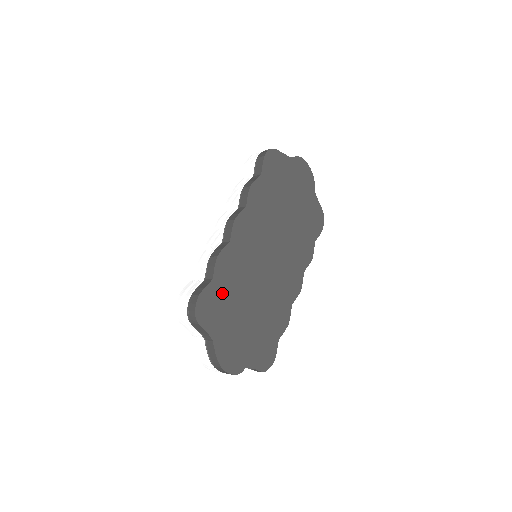
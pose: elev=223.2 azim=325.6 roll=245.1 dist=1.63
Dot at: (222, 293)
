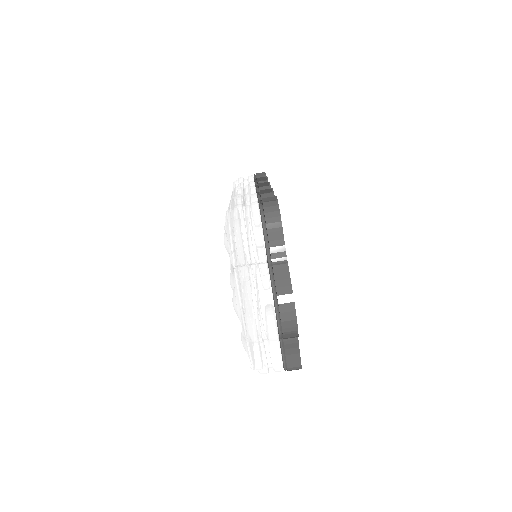
Dot at: occluded
